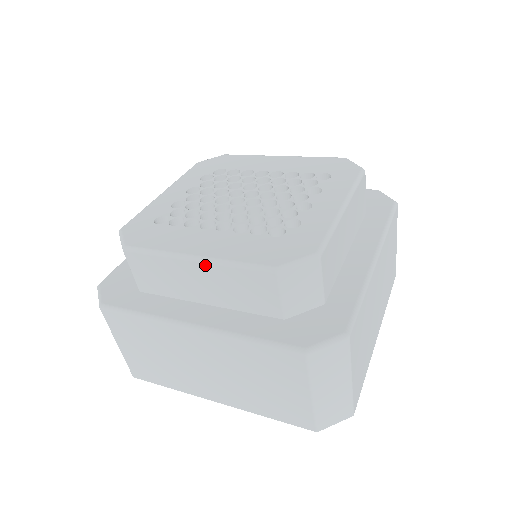
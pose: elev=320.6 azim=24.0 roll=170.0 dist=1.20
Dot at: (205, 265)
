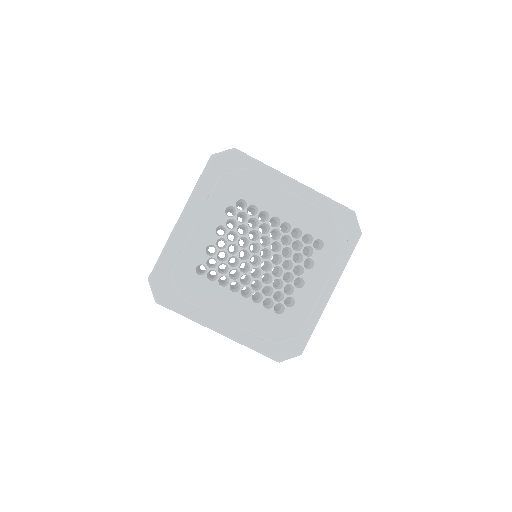
Dot at: (234, 325)
